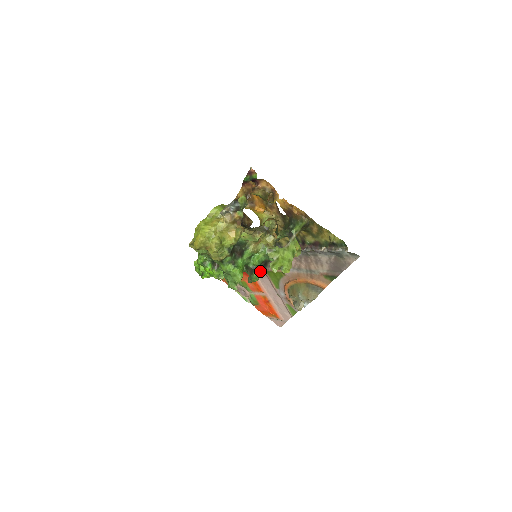
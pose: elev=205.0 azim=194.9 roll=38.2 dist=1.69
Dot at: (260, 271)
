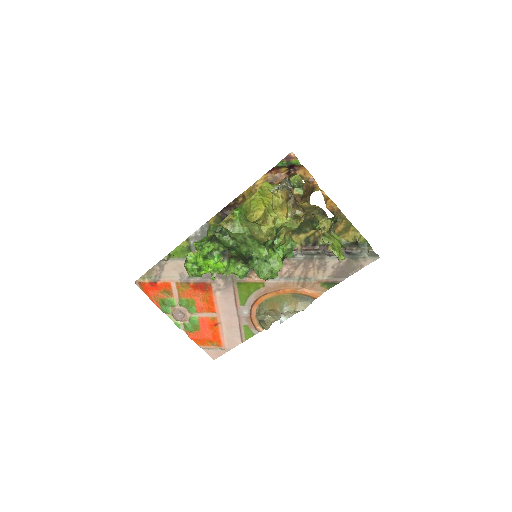
Dot at: occluded
